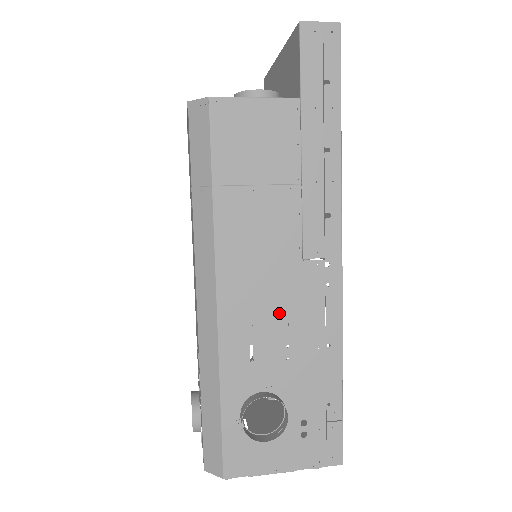
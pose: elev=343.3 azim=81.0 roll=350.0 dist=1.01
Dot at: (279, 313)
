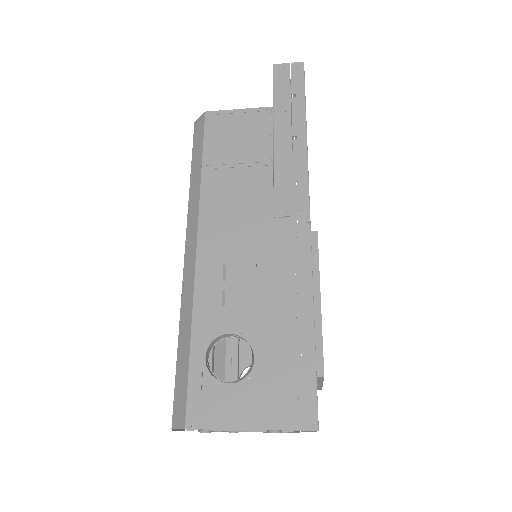
Dot at: (251, 262)
